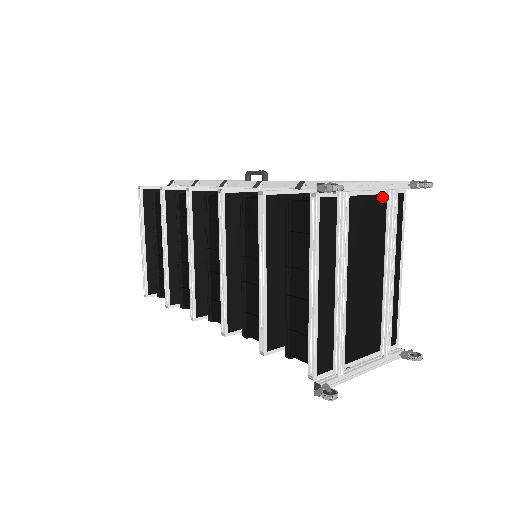
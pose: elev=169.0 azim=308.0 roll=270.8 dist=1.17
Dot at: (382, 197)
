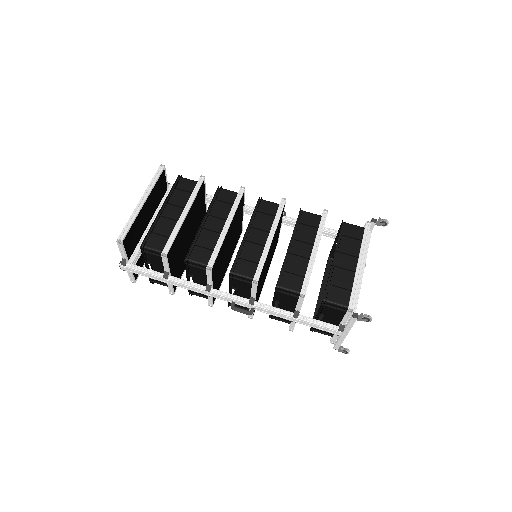
Dot at: occluded
